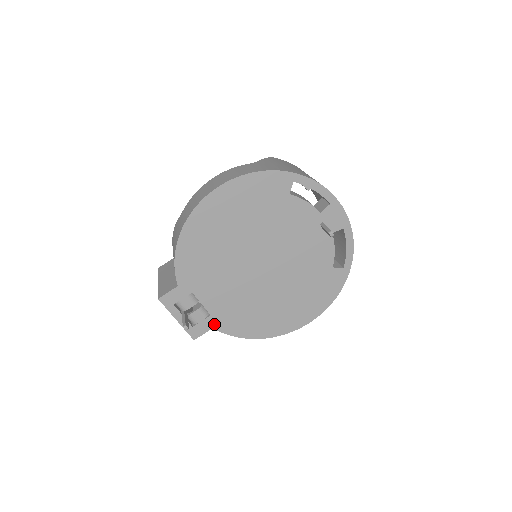
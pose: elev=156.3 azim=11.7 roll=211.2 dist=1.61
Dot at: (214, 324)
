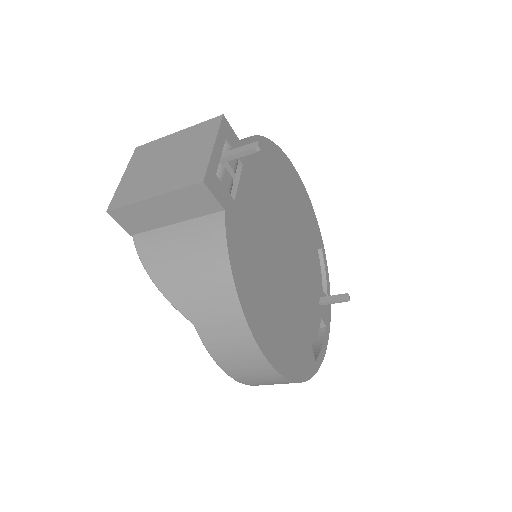
Dot at: (229, 211)
